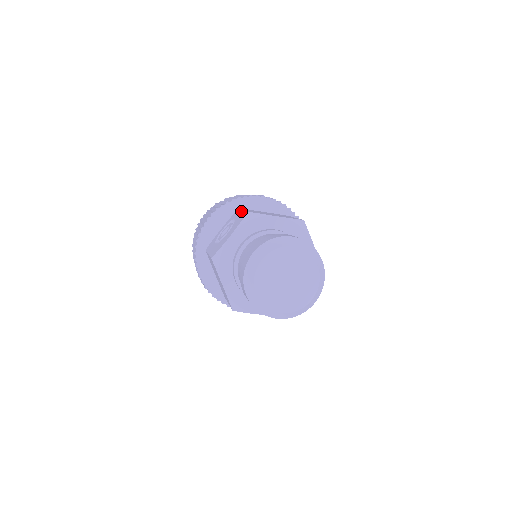
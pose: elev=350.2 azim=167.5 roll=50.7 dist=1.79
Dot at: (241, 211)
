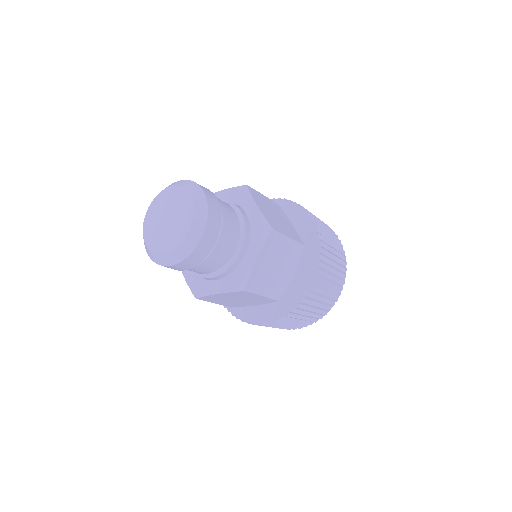
Dot at: occluded
